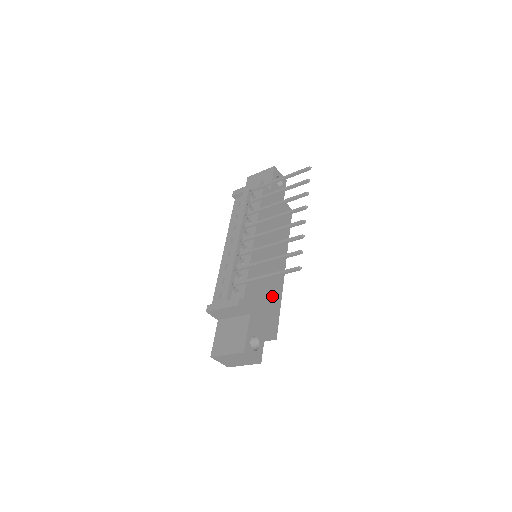
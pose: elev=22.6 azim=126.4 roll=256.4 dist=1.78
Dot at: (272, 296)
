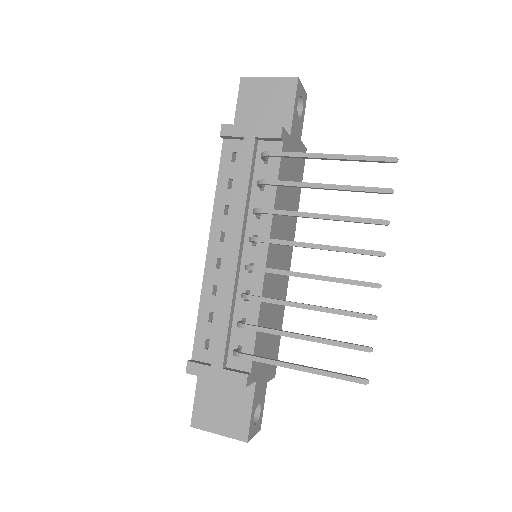
Dot at: (276, 322)
